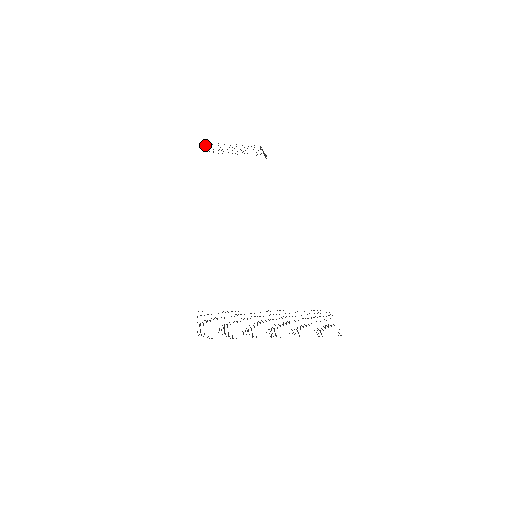
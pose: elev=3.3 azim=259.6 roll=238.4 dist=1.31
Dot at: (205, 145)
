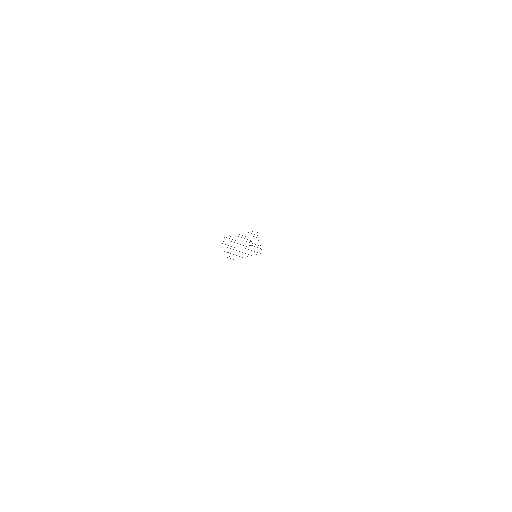
Dot at: occluded
